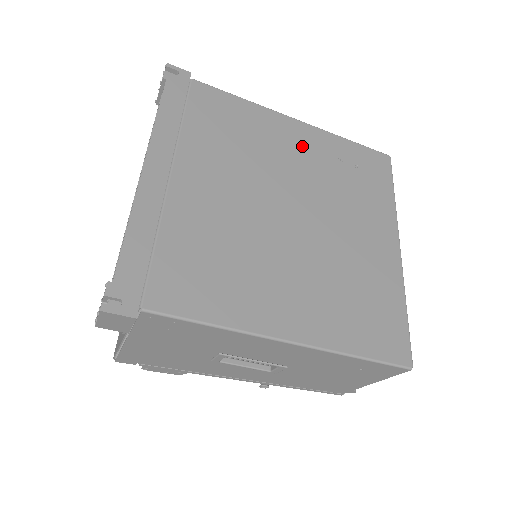
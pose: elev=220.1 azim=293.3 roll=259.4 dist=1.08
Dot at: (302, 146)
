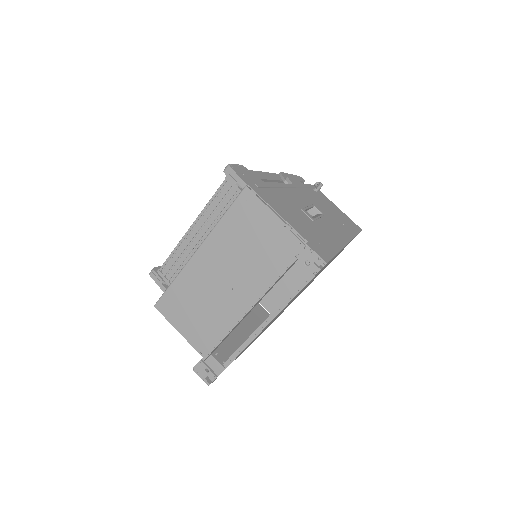
Dot at: occluded
